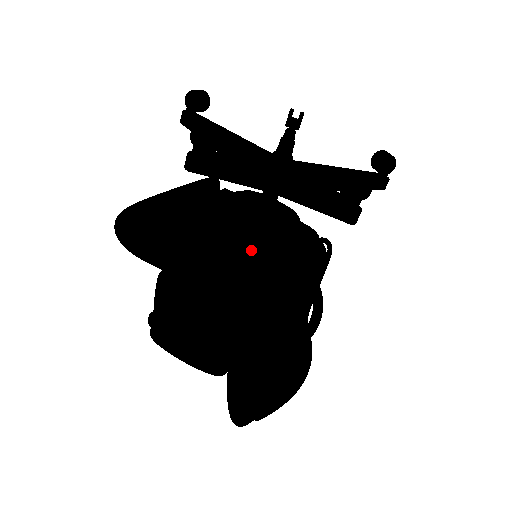
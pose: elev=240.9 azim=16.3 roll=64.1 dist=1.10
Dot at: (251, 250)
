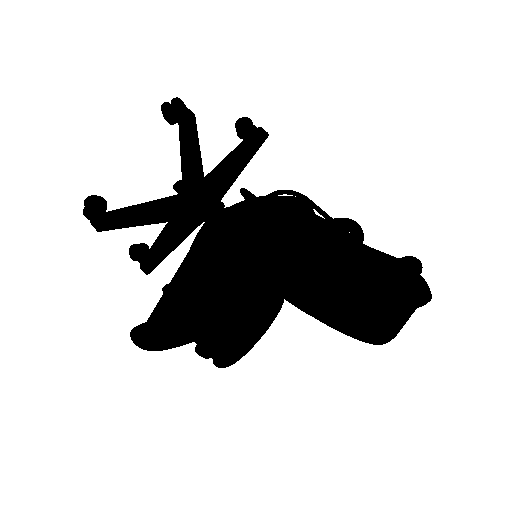
Dot at: occluded
